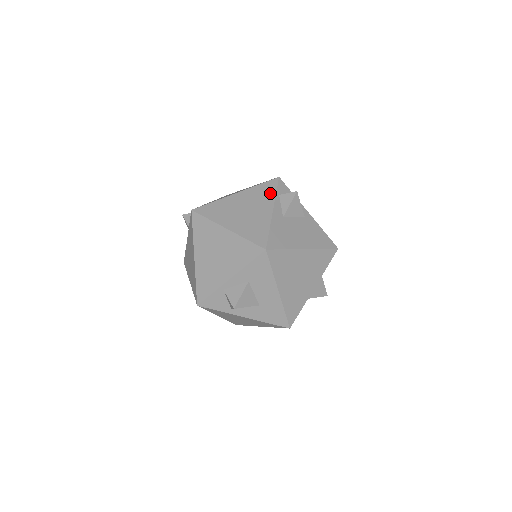
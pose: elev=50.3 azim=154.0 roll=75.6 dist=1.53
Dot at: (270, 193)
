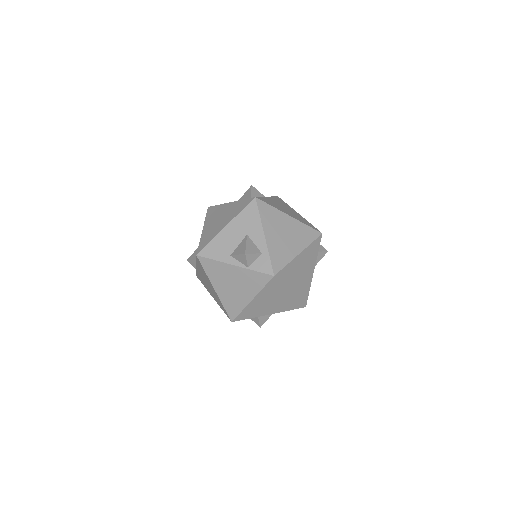
Dot at: (316, 253)
